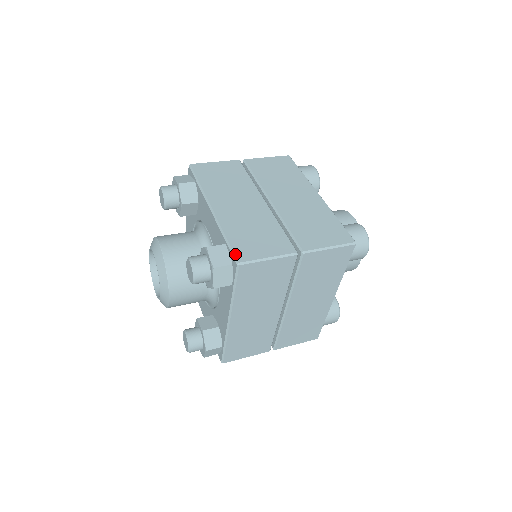
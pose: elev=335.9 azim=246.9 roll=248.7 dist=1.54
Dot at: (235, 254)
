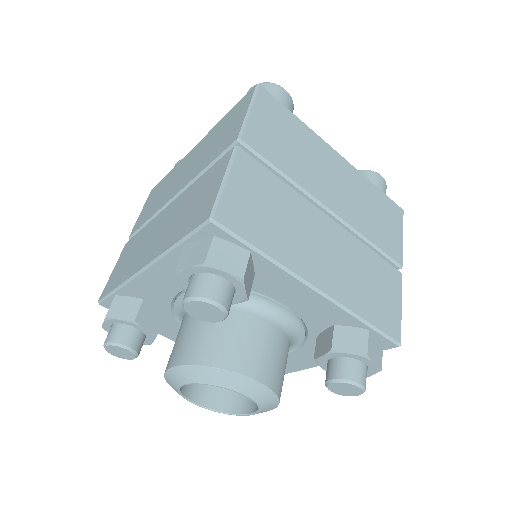
Dot at: (391, 337)
